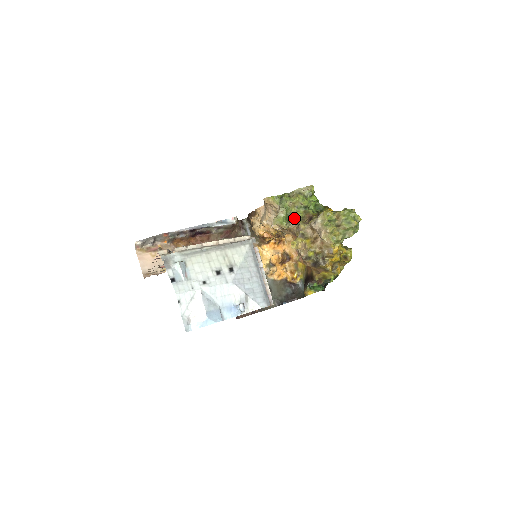
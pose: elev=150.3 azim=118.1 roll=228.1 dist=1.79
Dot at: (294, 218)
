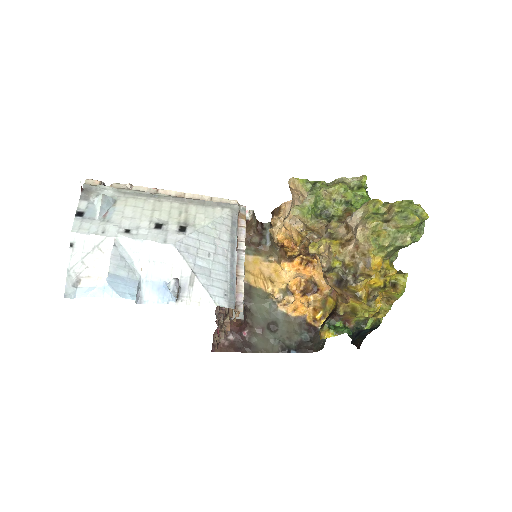
Dot at: (327, 215)
